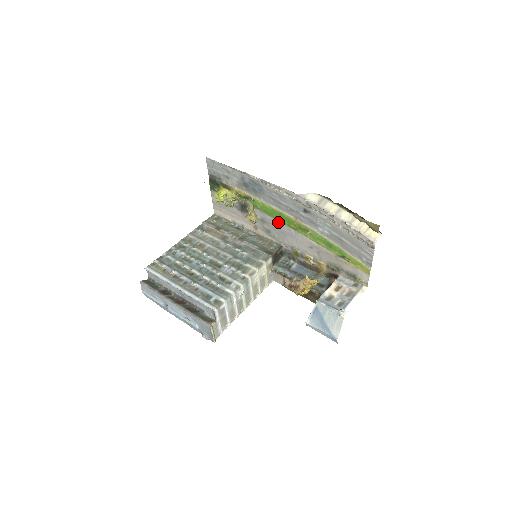
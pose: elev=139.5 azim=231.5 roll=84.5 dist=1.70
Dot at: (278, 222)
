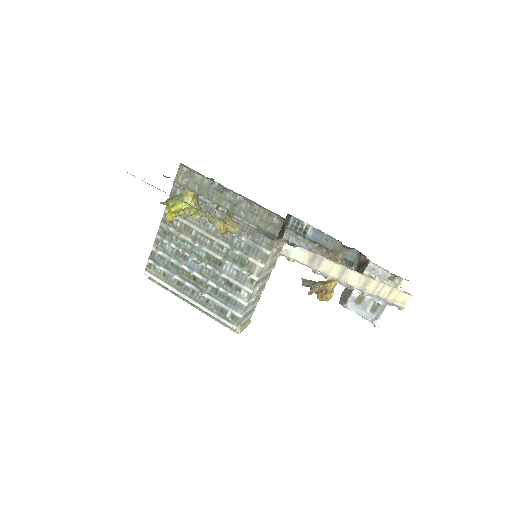
Dot at: occluded
